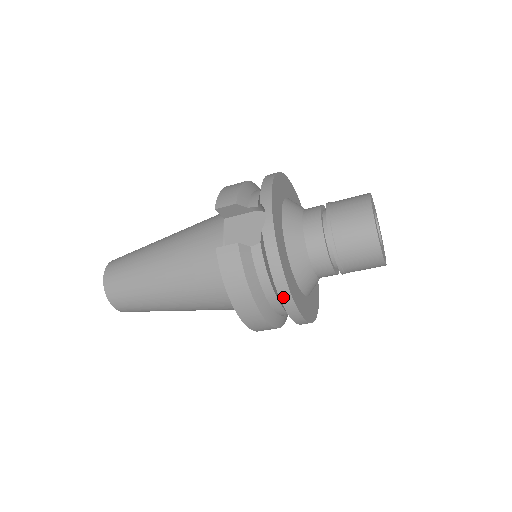
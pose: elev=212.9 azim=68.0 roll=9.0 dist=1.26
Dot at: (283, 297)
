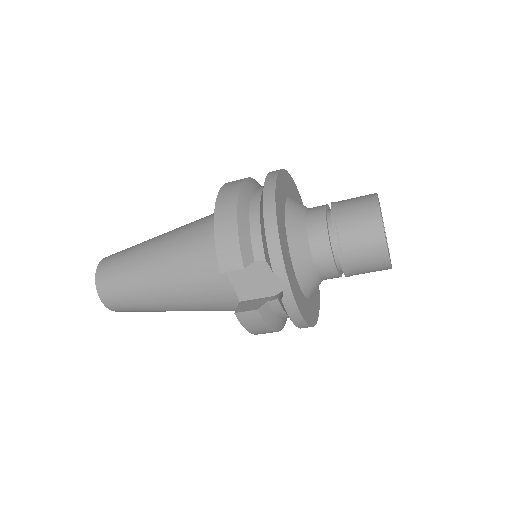
Dot at: occluded
